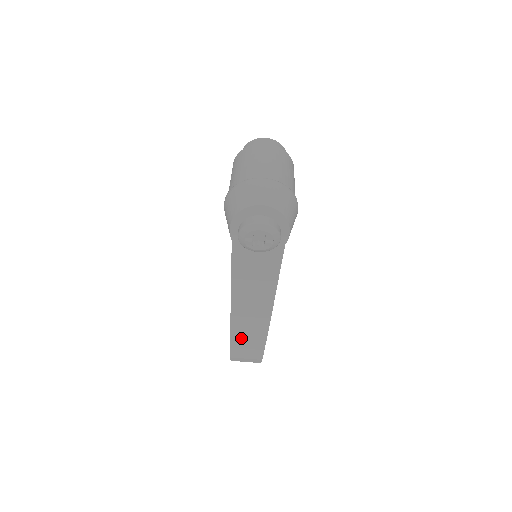
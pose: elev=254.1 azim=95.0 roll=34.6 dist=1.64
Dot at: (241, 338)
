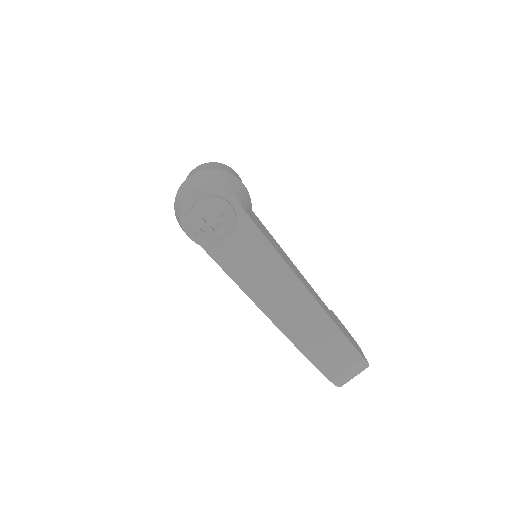
Dot at: (313, 345)
